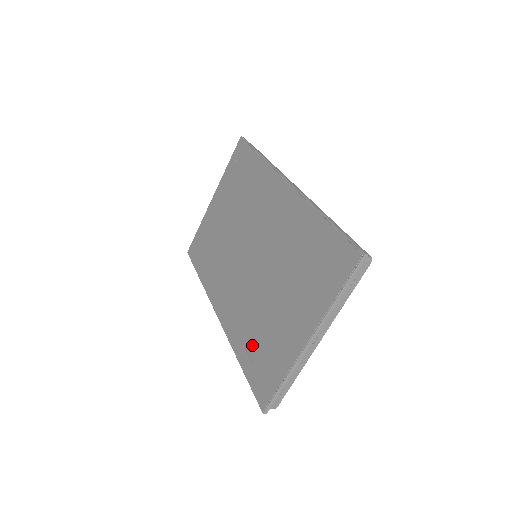
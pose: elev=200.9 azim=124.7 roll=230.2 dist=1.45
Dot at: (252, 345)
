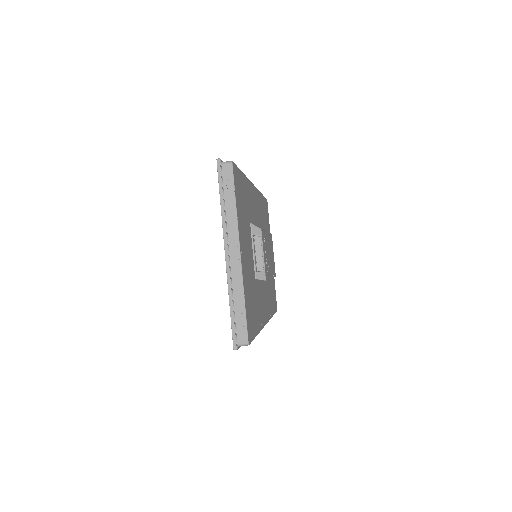
Dot at: occluded
